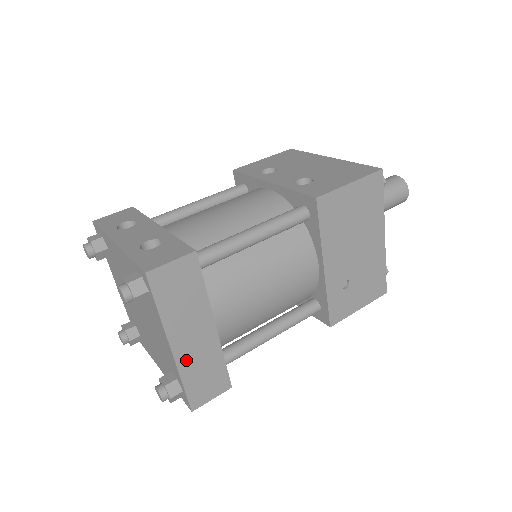
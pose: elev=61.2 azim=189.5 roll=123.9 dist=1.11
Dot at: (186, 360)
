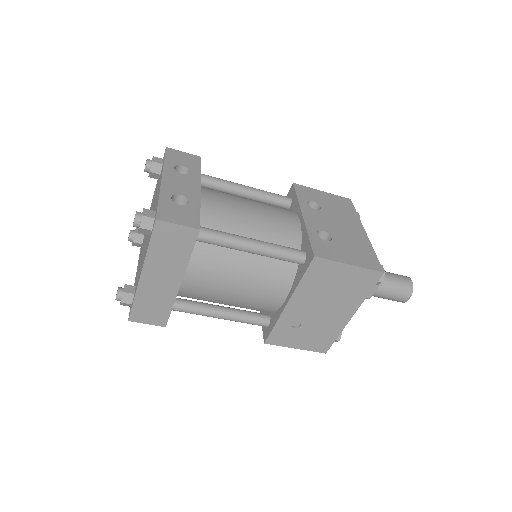
Dot at: (146, 288)
